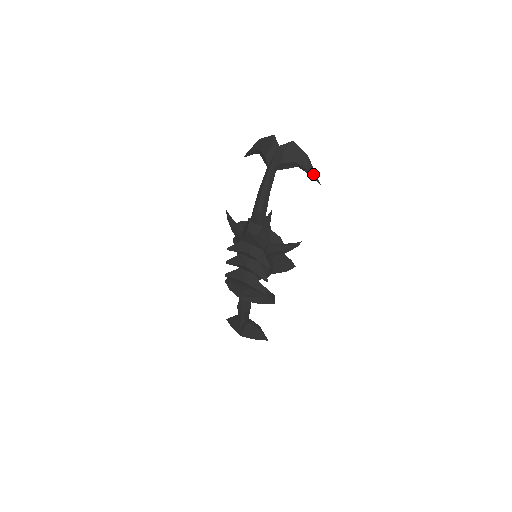
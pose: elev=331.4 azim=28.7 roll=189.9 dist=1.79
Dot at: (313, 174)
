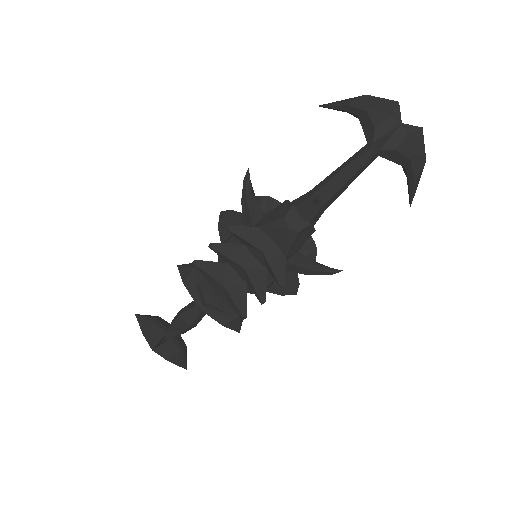
Dot at: (415, 188)
